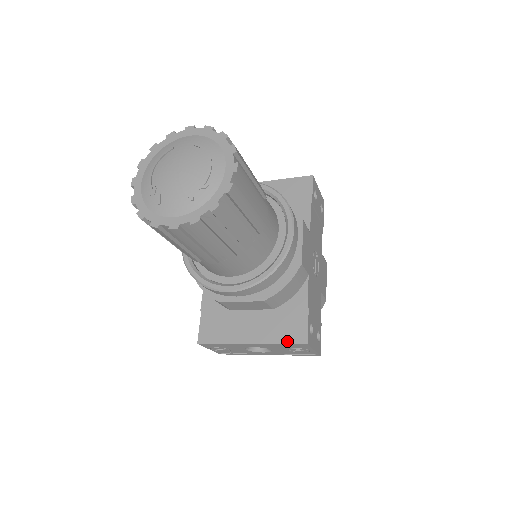
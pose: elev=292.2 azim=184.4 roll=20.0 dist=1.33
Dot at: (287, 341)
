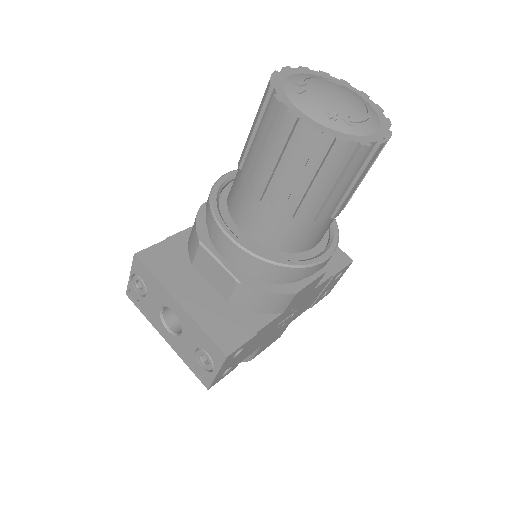
Dot at: (213, 335)
